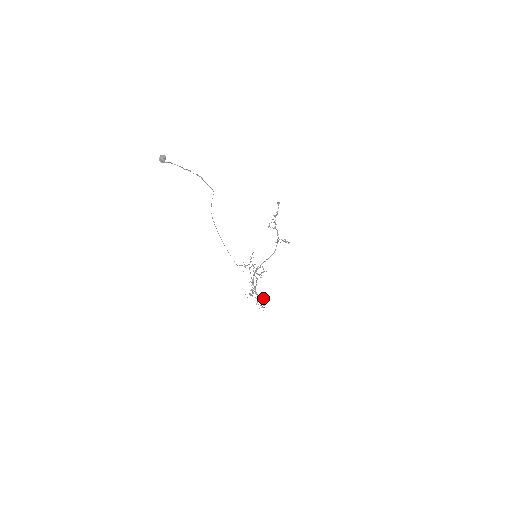
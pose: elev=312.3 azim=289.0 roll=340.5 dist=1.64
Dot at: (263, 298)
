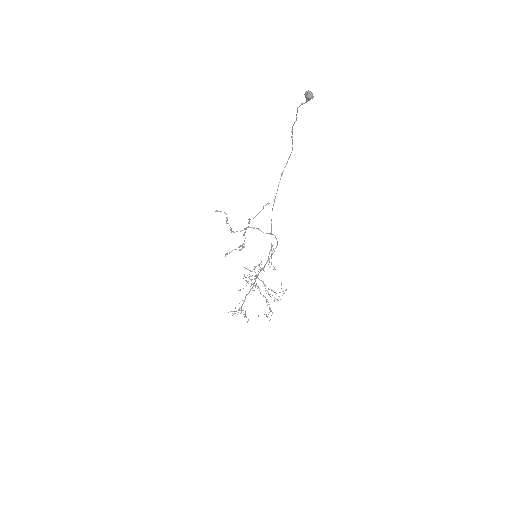
Dot at: (277, 299)
